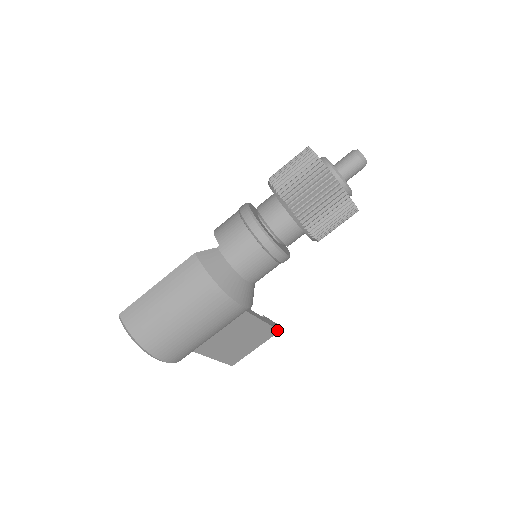
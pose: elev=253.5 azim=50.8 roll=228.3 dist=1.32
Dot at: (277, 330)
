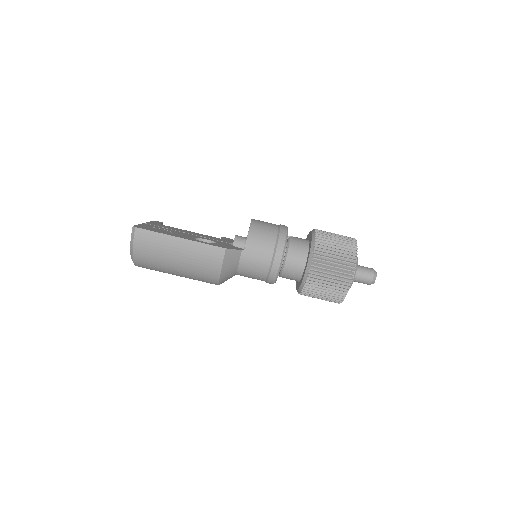
Dot at: occluded
